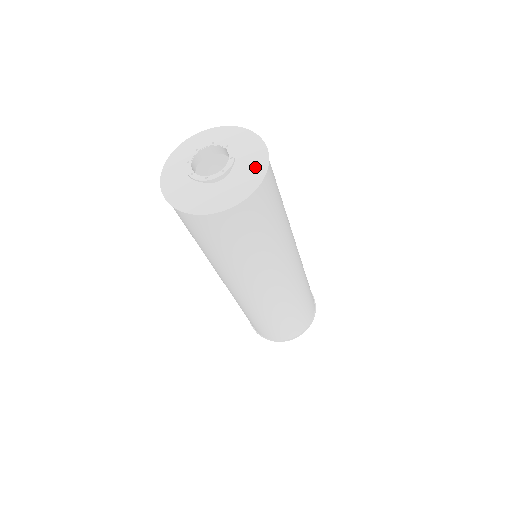
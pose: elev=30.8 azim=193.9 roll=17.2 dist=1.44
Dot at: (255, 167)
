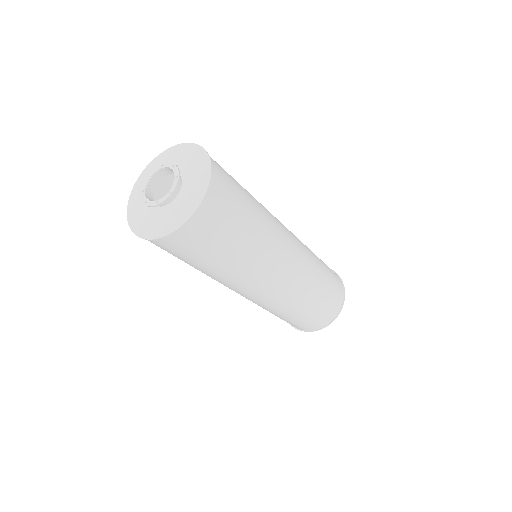
Dot at: (200, 180)
